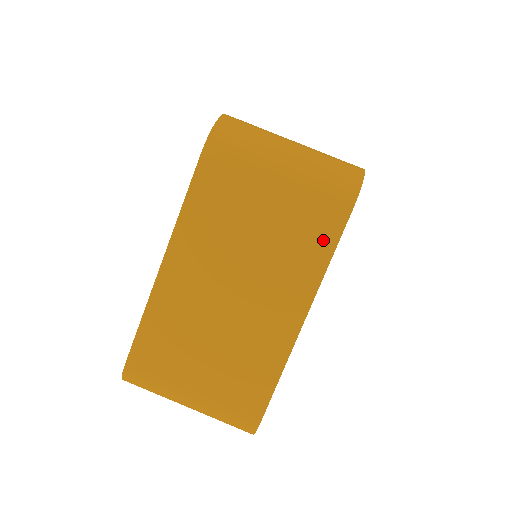
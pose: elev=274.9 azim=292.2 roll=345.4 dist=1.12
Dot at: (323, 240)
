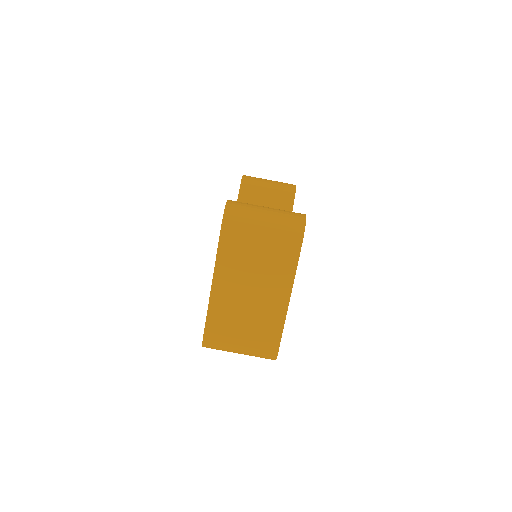
Dot at: (291, 259)
